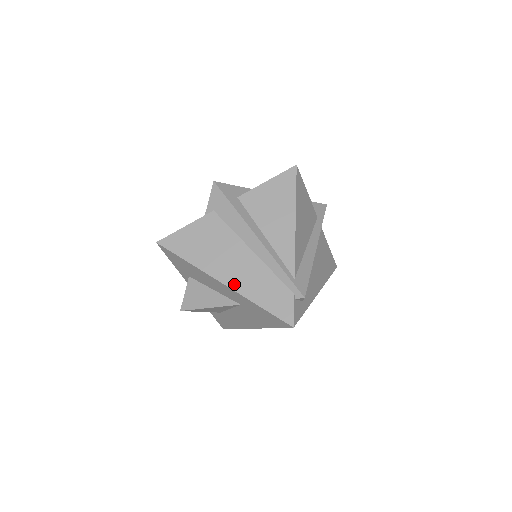
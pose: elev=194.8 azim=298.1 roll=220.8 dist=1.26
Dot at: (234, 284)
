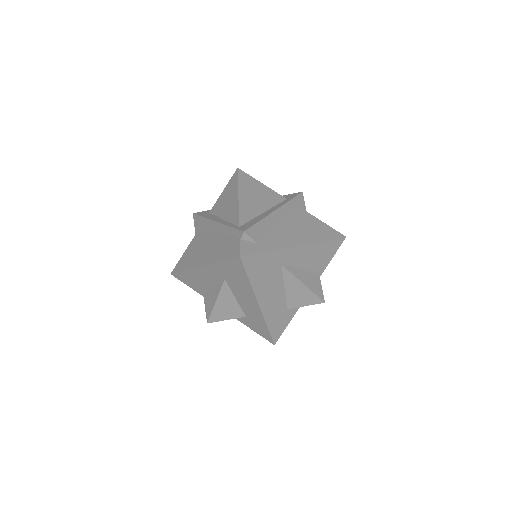
Dot at: (207, 261)
